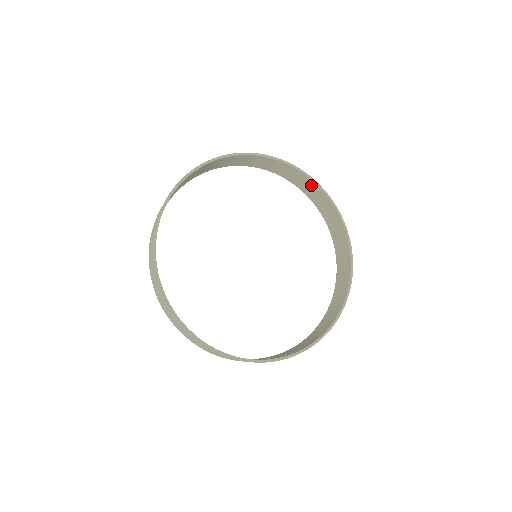
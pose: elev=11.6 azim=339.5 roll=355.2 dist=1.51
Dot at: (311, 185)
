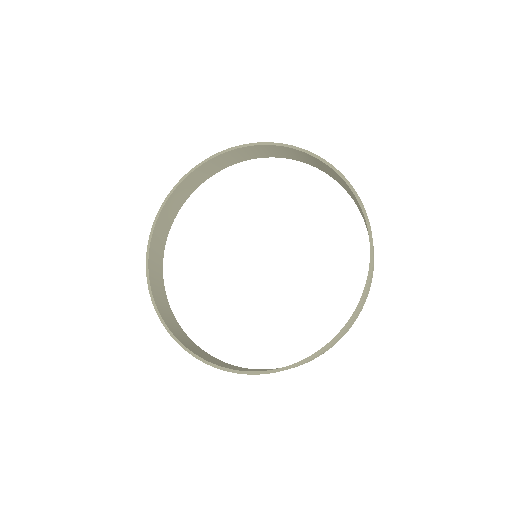
Dot at: occluded
